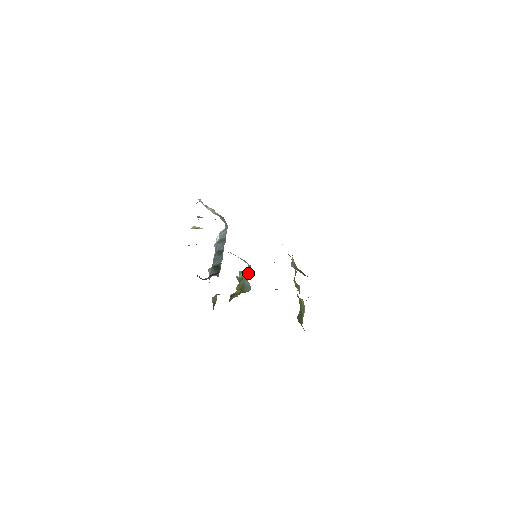
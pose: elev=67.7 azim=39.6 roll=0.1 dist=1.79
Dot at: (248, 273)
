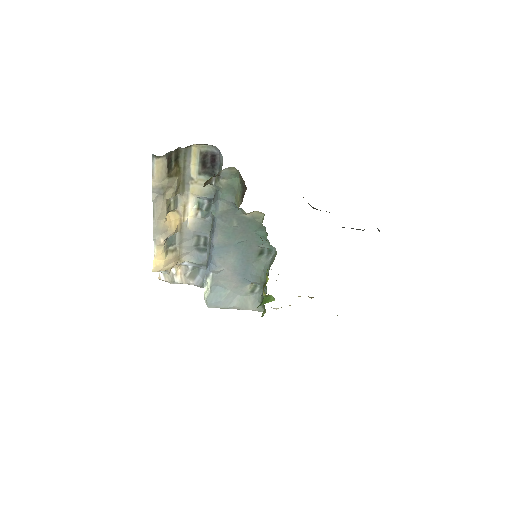
Dot at: (265, 293)
